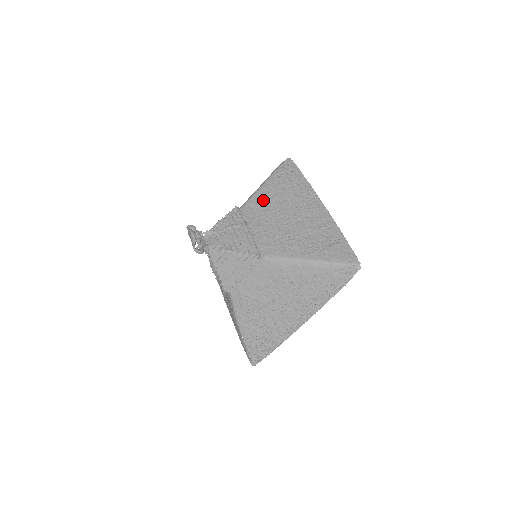
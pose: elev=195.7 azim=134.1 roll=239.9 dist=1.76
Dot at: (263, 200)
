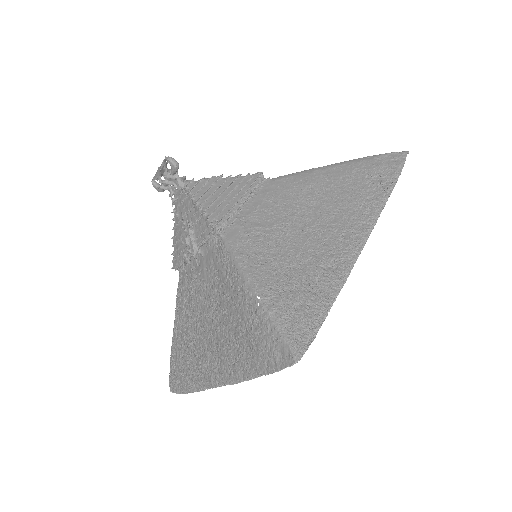
Dot at: occluded
